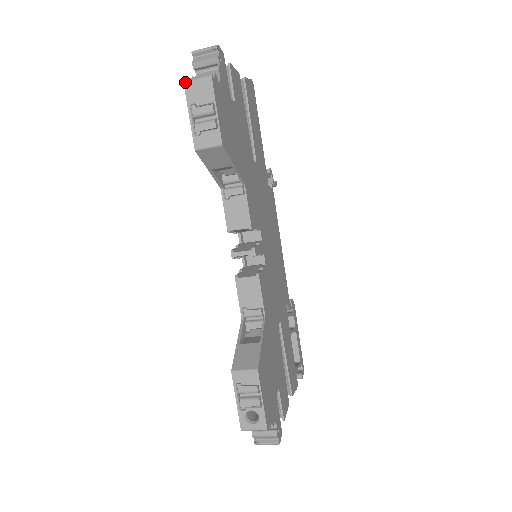
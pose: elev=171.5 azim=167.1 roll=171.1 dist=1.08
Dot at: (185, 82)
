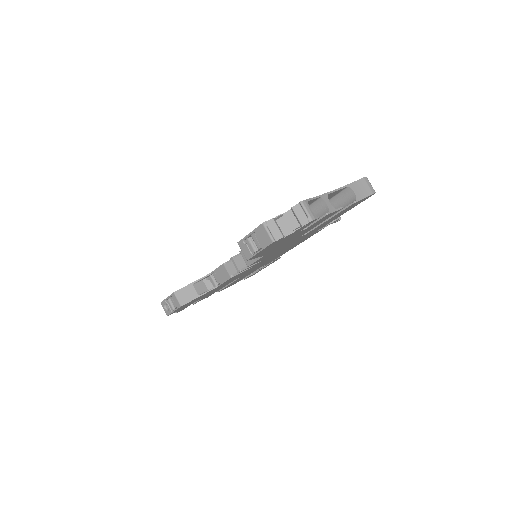
Dot at: (263, 224)
